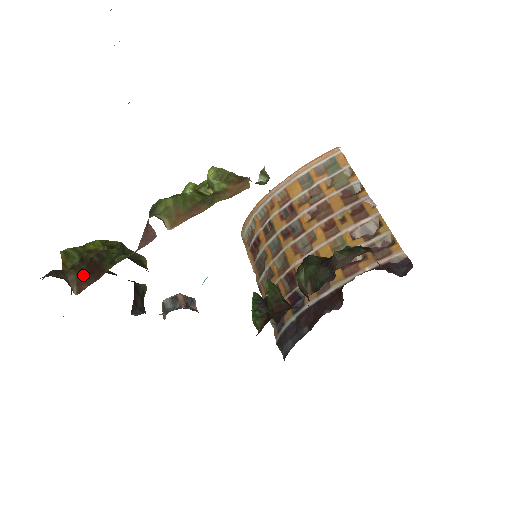
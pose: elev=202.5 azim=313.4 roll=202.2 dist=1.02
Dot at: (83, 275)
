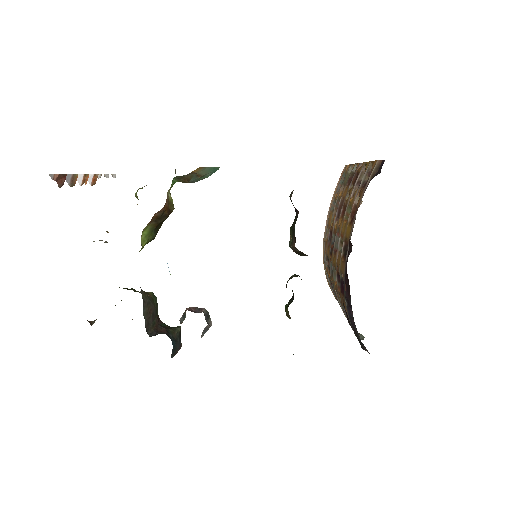
Dot at: occluded
